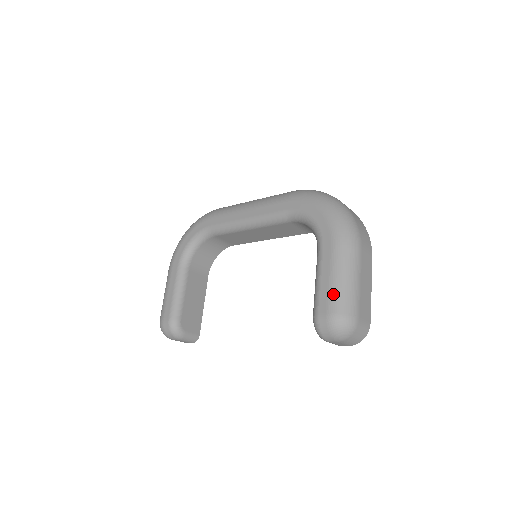
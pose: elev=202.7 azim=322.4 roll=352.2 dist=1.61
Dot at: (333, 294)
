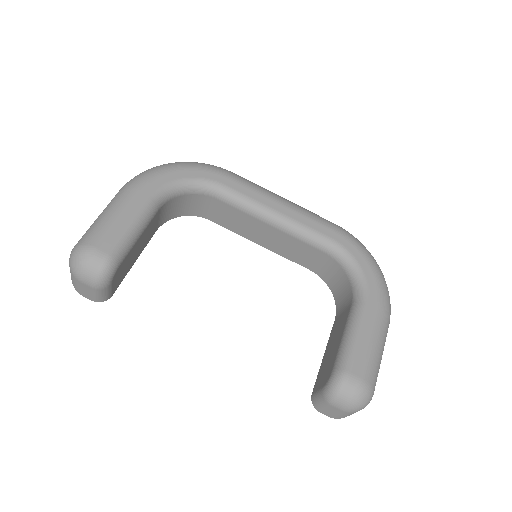
Dot at: (370, 360)
